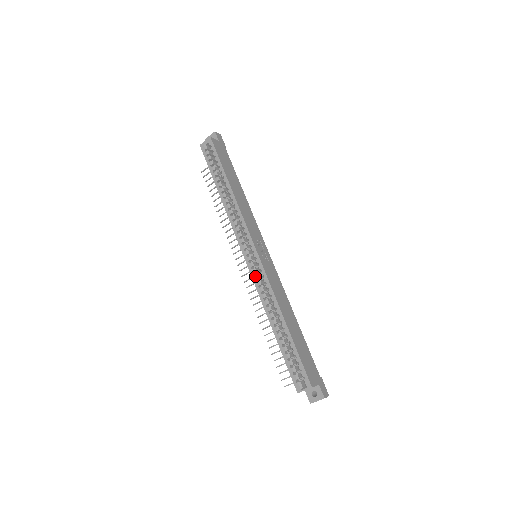
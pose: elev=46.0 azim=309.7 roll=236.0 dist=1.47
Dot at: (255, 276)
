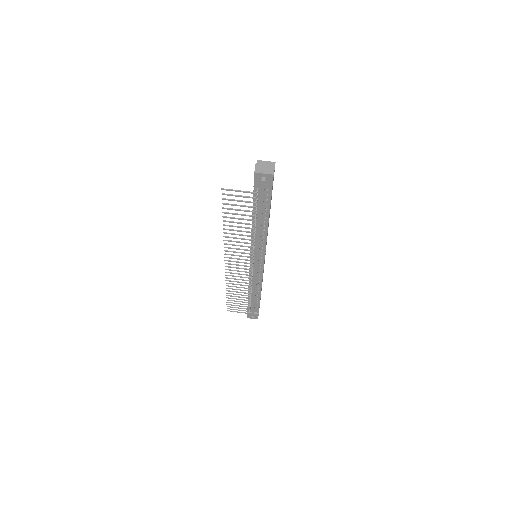
Dot at: occluded
